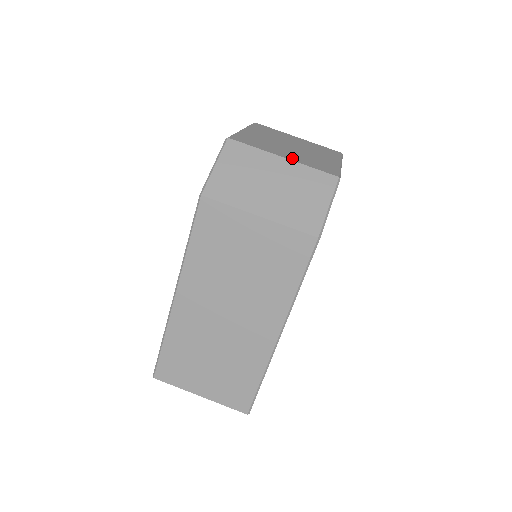
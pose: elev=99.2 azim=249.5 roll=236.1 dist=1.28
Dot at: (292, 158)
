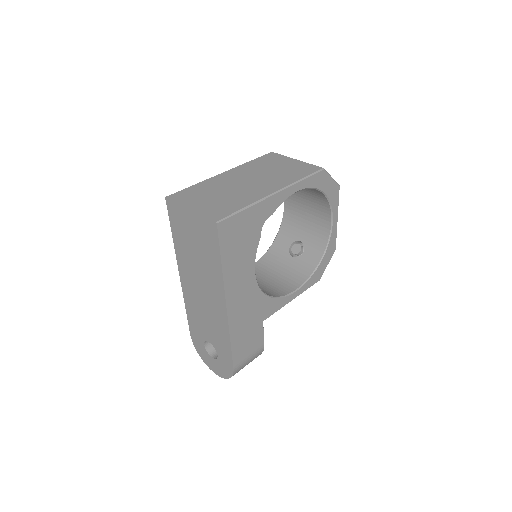
Dot at: occluded
